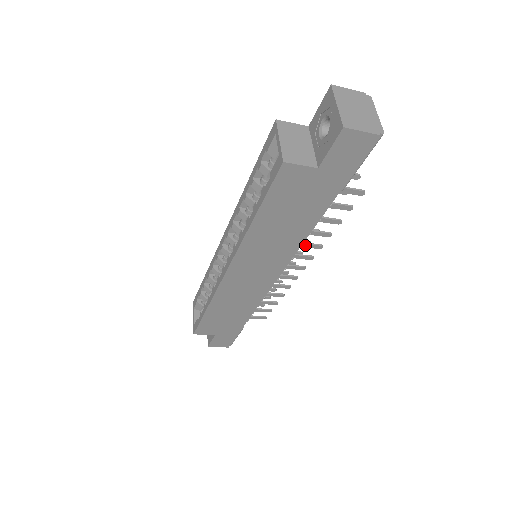
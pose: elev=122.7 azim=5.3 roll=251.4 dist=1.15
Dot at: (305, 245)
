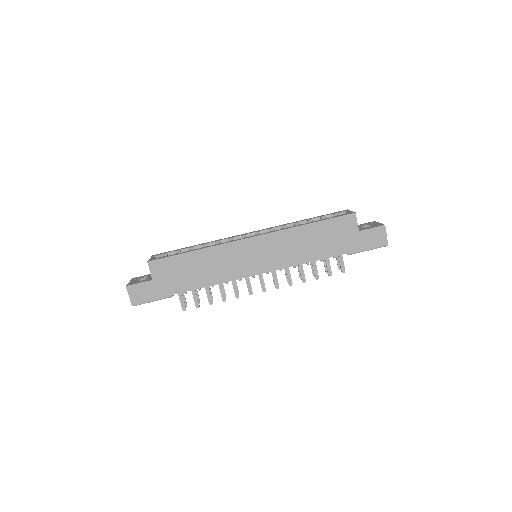
Dot at: (289, 274)
